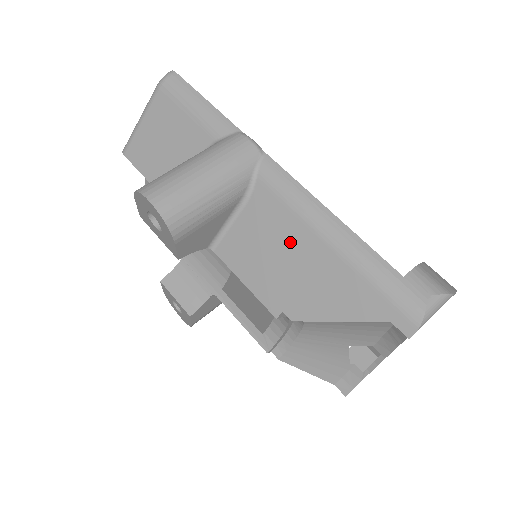
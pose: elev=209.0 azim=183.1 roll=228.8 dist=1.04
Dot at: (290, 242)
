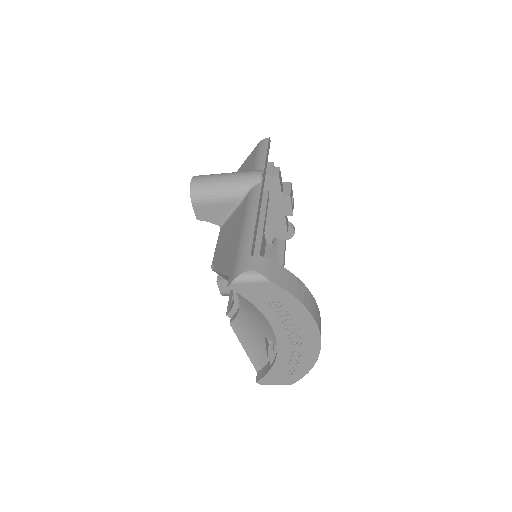
Dot at: (236, 227)
